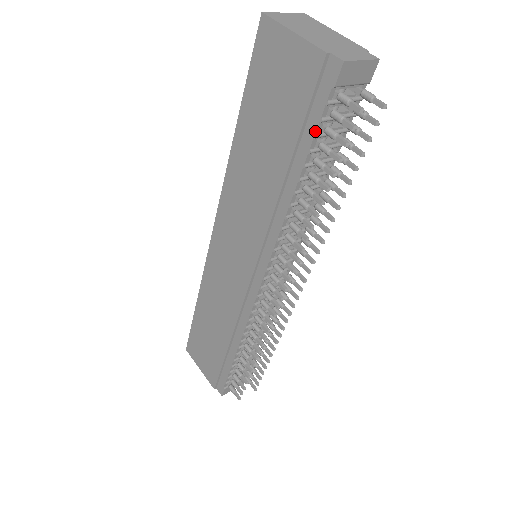
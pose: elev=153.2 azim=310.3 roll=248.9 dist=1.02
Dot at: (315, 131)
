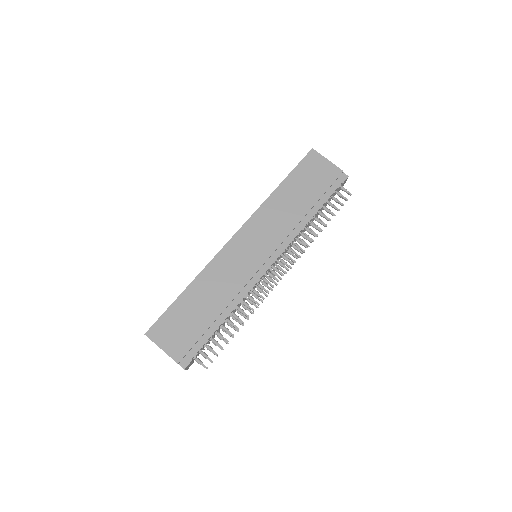
Dot at: (330, 195)
